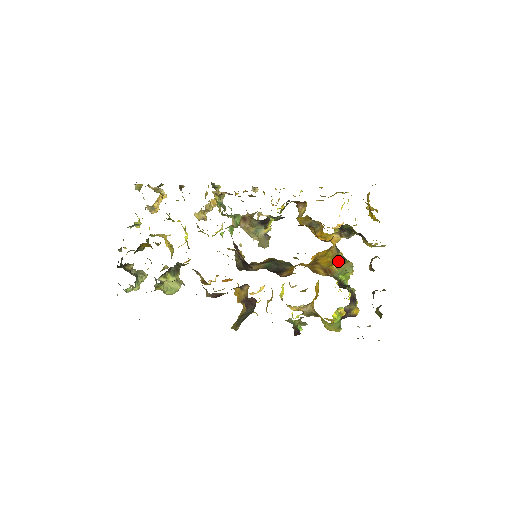
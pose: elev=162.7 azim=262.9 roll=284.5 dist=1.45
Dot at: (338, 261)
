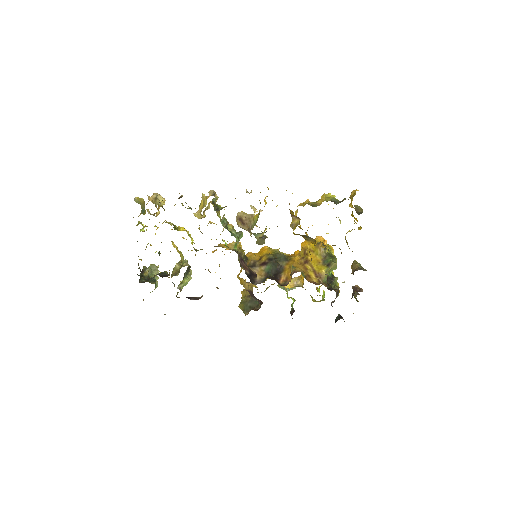
Dot at: (326, 262)
